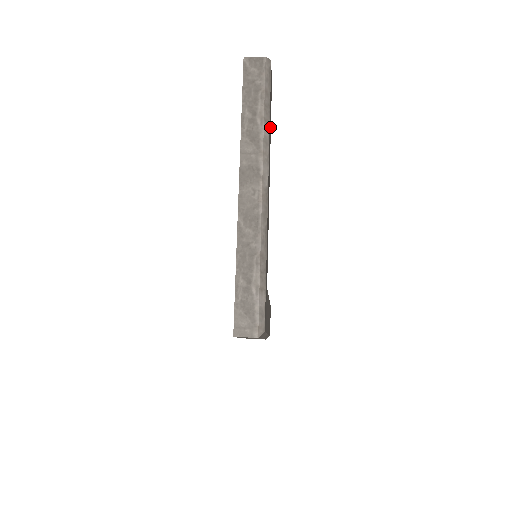
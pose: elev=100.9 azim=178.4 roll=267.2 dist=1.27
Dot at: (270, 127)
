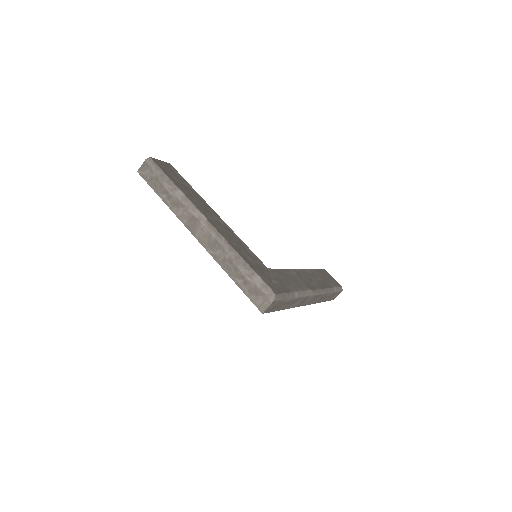
Dot at: (186, 187)
